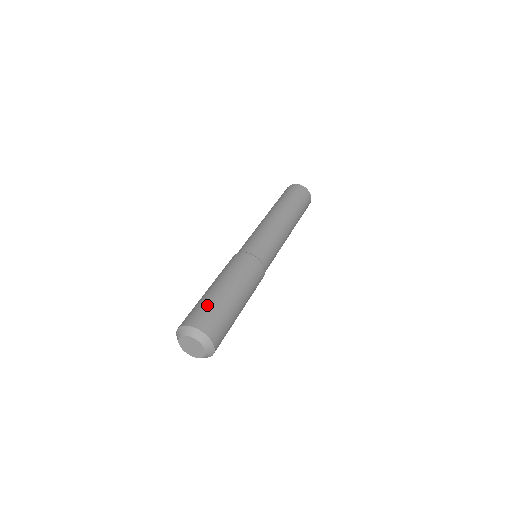
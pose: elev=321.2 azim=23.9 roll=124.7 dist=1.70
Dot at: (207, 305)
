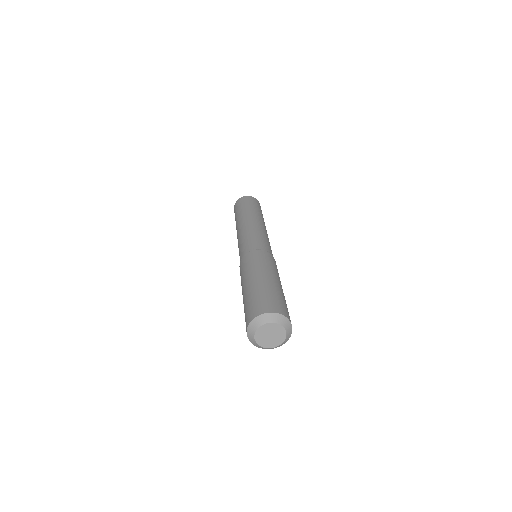
Dot at: (257, 296)
